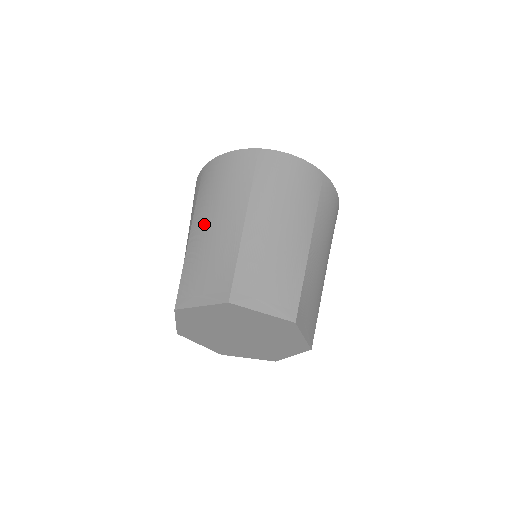
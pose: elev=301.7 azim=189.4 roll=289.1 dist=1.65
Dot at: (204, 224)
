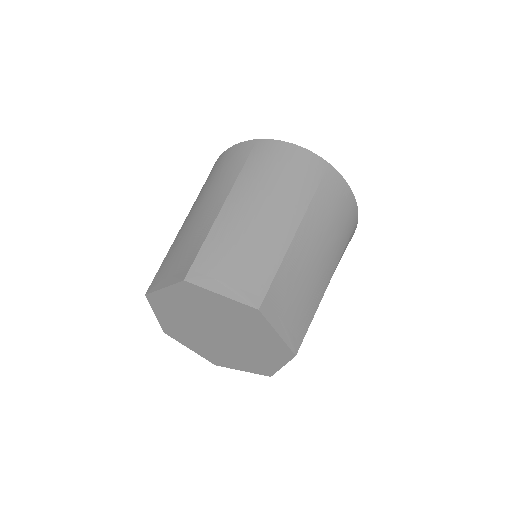
Dot at: (248, 205)
